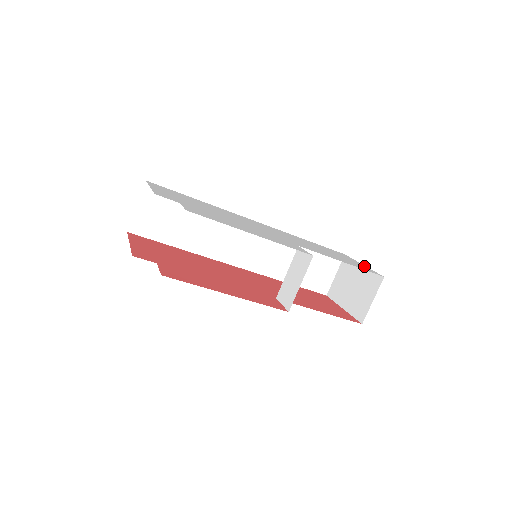
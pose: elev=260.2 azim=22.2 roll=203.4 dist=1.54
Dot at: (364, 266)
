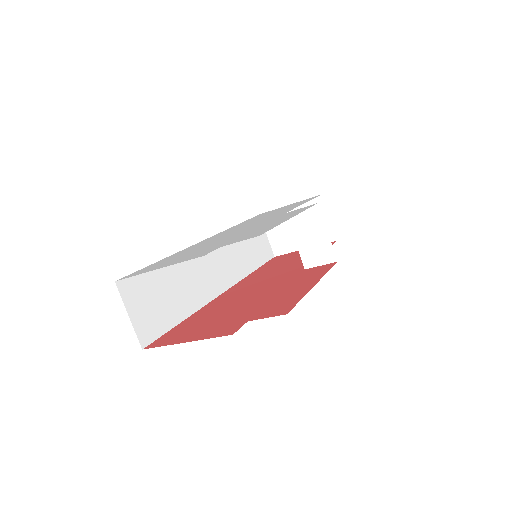
Dot at: occluded
